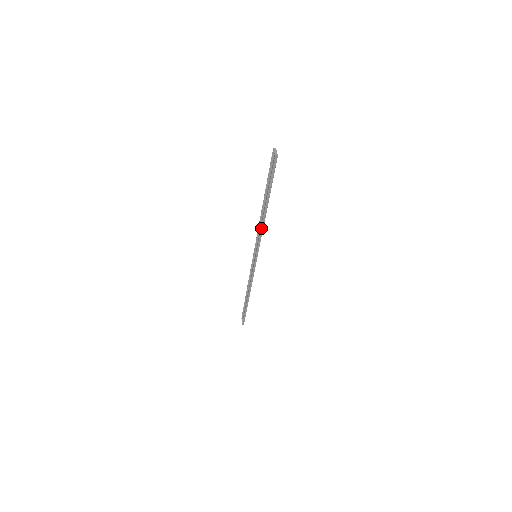
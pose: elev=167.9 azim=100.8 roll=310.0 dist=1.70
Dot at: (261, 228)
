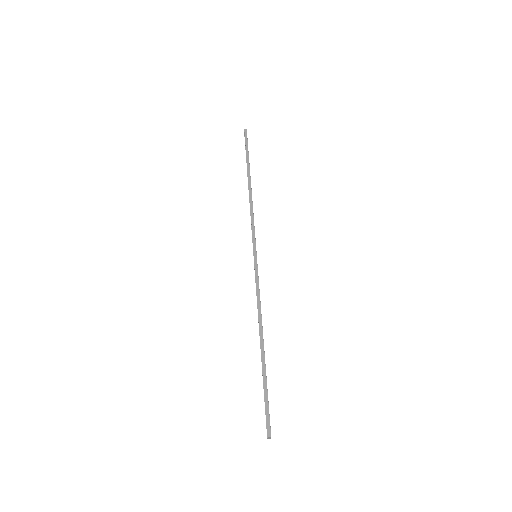
Dot at: occluded
